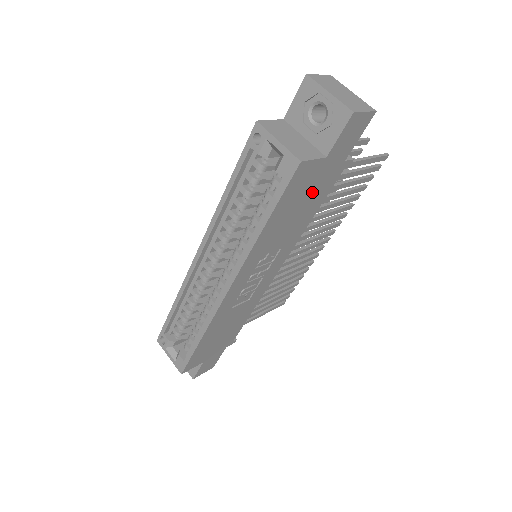
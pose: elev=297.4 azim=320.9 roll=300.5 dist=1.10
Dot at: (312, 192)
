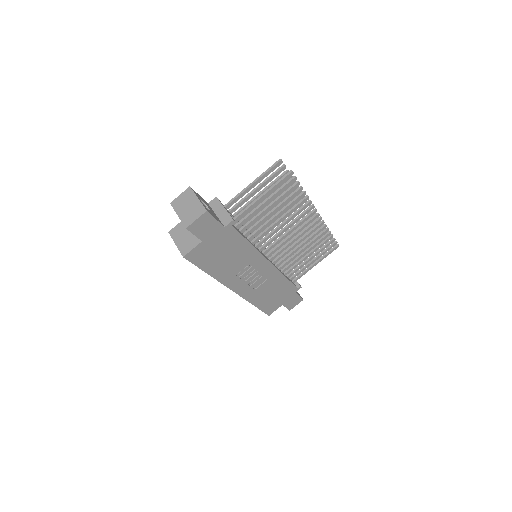
Dot at: (222, 247)
